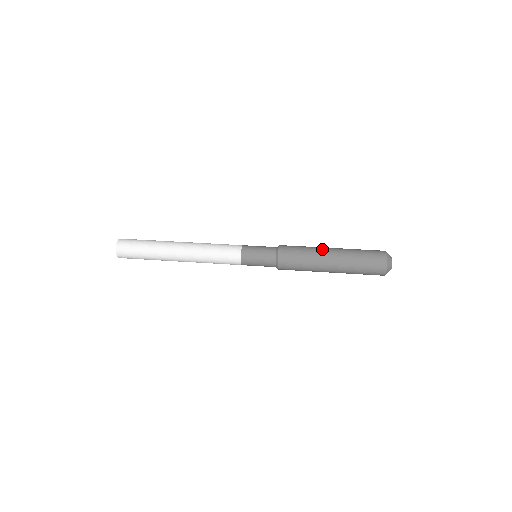
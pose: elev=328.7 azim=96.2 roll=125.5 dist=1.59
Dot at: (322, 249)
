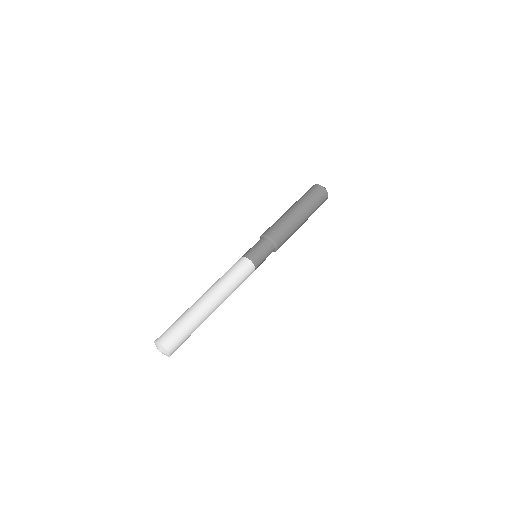
Dot at: (288, 213)
